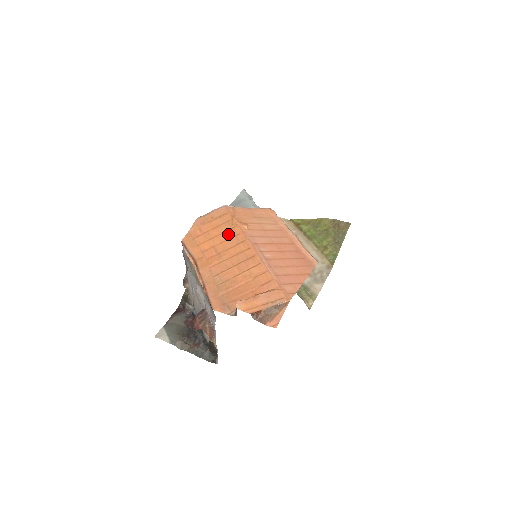
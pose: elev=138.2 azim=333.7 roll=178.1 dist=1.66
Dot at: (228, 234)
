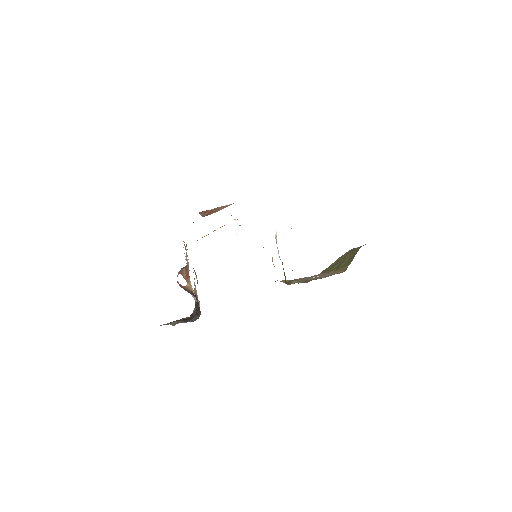
Dot at: occluded
